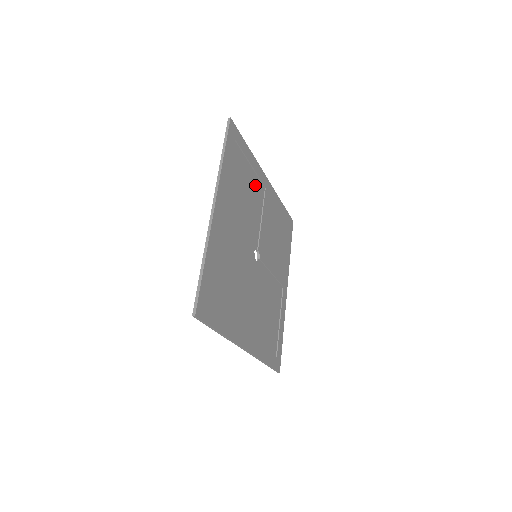
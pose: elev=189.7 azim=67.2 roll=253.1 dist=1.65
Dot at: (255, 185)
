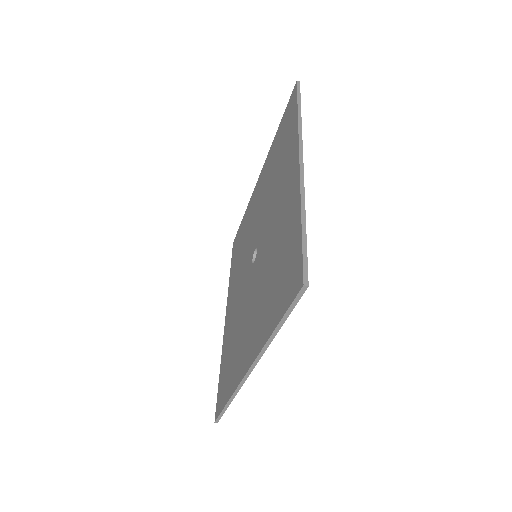
Dot at: occluded
